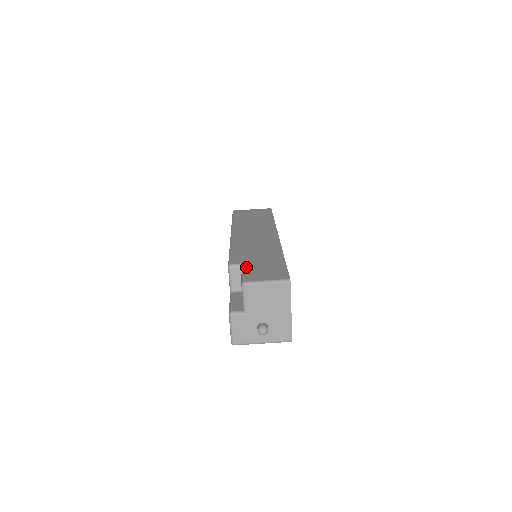
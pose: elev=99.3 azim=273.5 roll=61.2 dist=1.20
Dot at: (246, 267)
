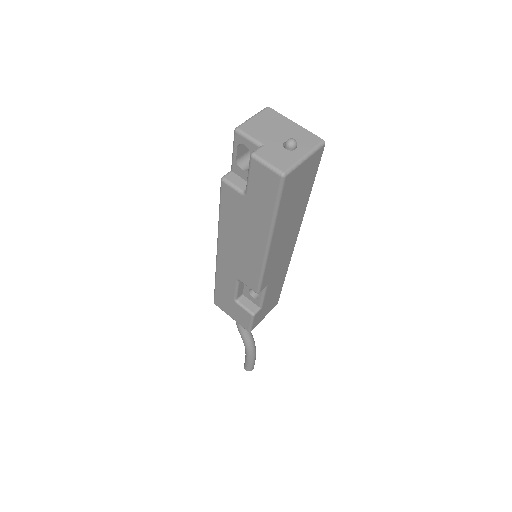
Dot at: (233, 159)
